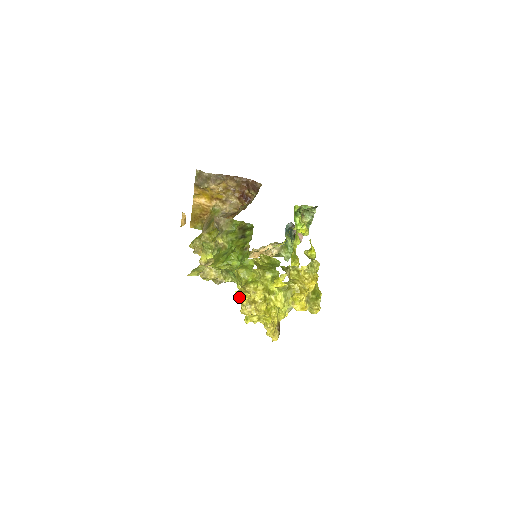
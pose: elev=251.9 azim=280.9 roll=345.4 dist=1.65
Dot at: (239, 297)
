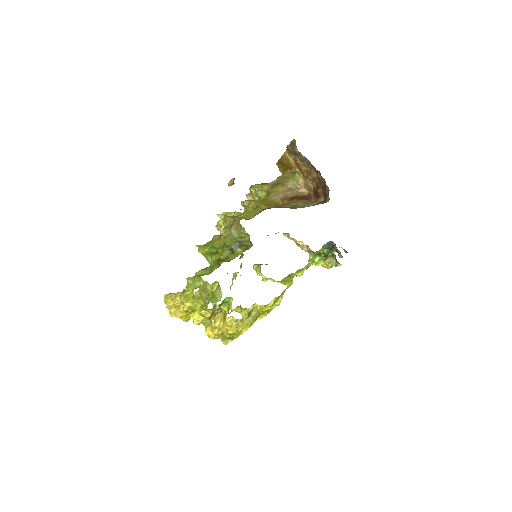
Dot at: (166, 299)
